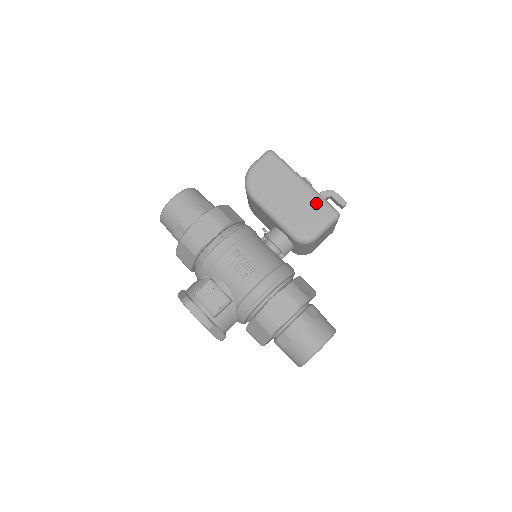
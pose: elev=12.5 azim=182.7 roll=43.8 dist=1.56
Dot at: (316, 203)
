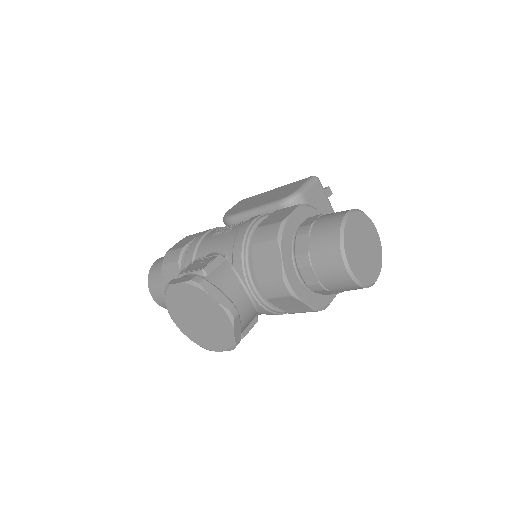
Dot at: (291, 185)
